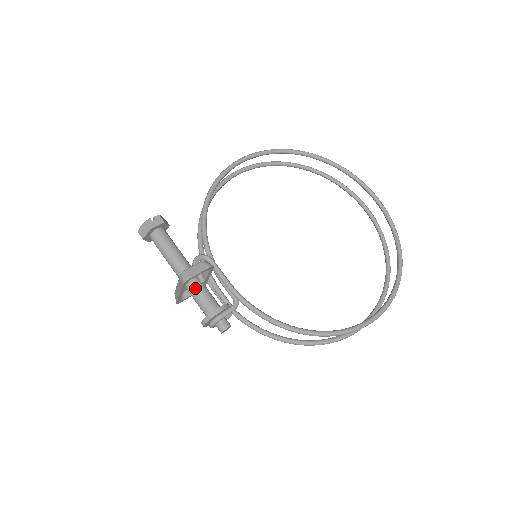
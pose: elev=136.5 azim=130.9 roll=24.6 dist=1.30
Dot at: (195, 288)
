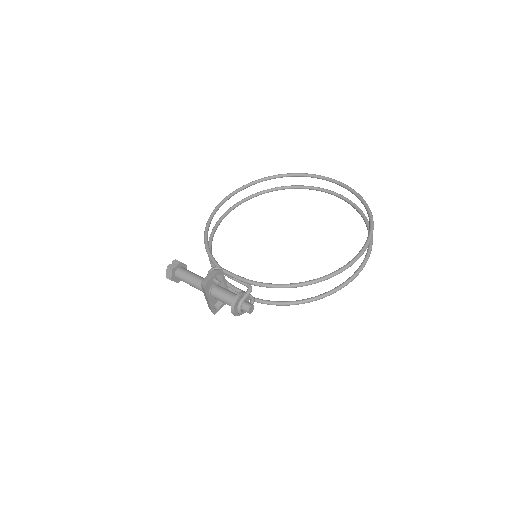
Dot at: (217, 292)
